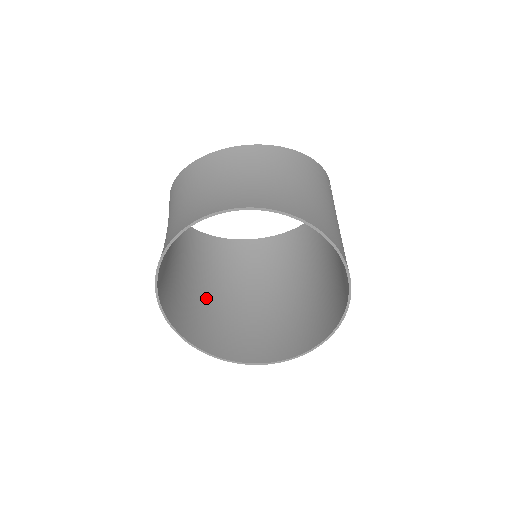
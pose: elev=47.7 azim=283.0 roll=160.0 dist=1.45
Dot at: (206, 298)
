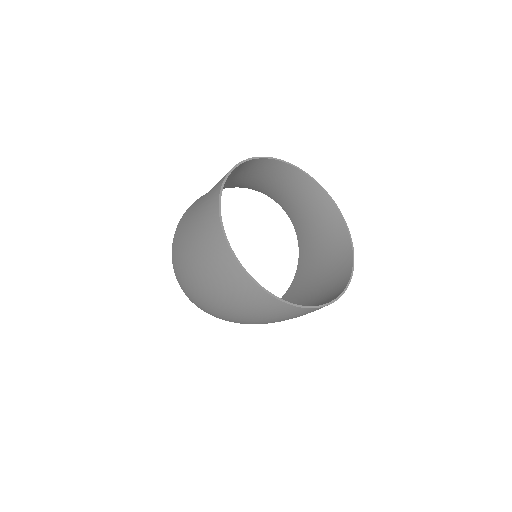
Dot at: occluded
